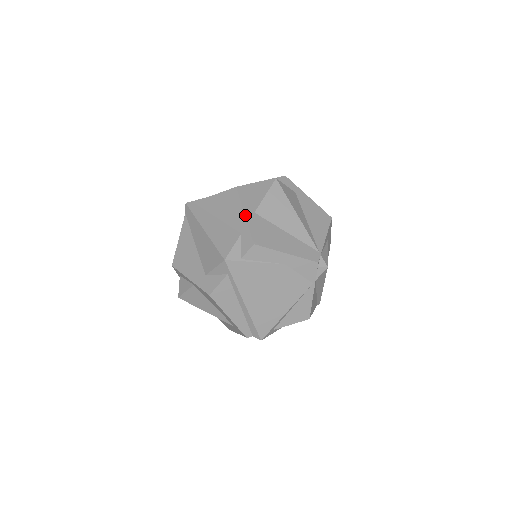
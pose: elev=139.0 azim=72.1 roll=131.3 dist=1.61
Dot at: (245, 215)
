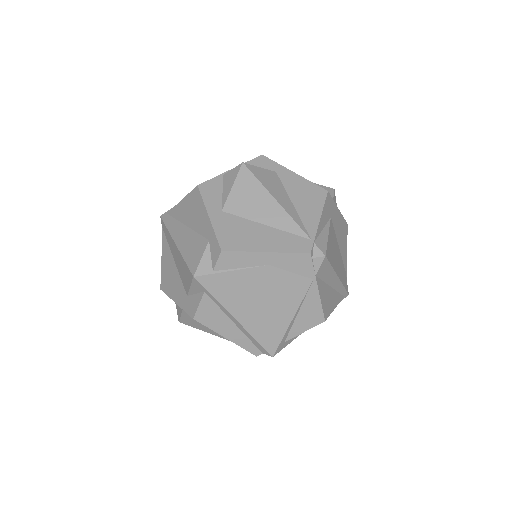
Dot at: (209, 217)
